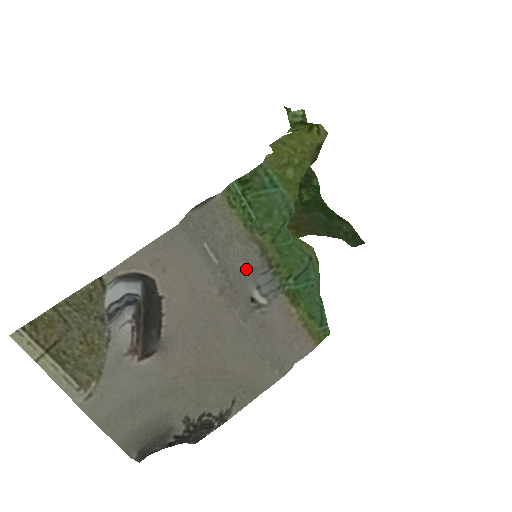
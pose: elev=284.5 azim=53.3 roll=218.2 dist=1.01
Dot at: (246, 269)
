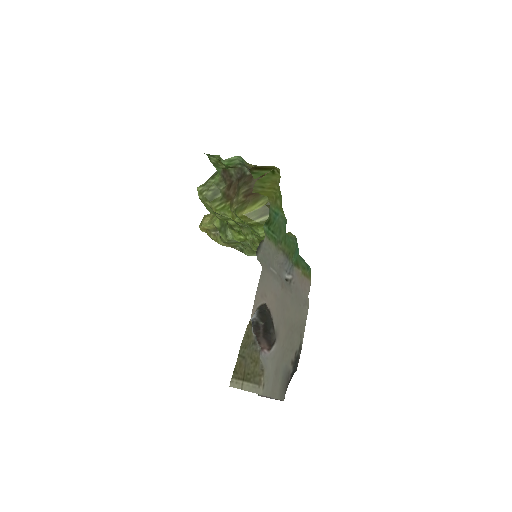
Dot at: (279, 267)
